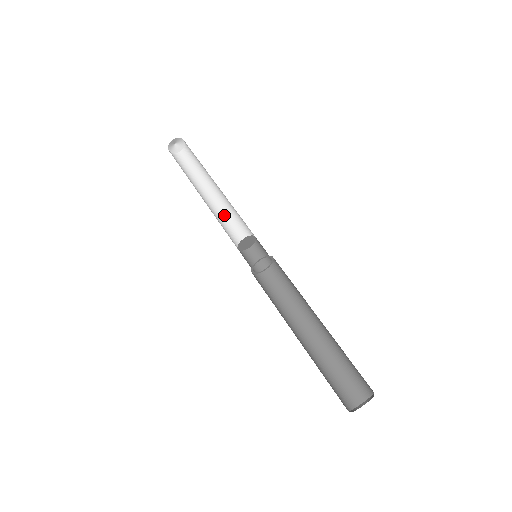
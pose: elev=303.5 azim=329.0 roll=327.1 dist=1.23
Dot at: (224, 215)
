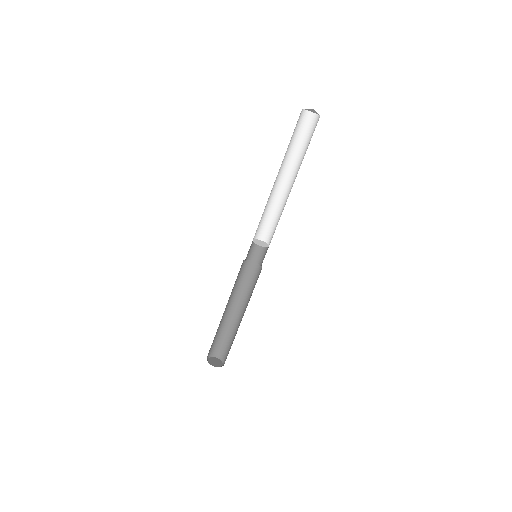
Dot at: (279, 205)
